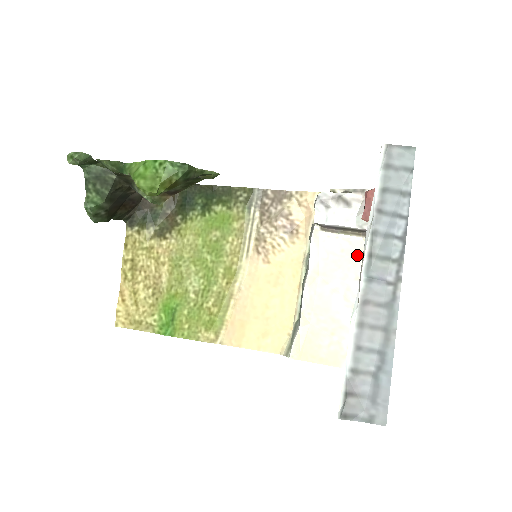
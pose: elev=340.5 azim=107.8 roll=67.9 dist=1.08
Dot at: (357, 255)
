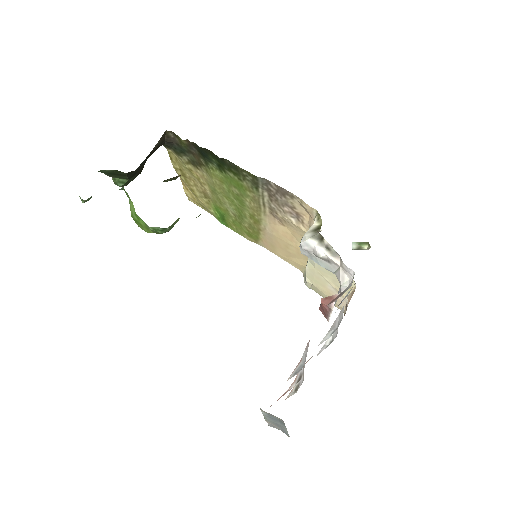
Dot at: occluded
